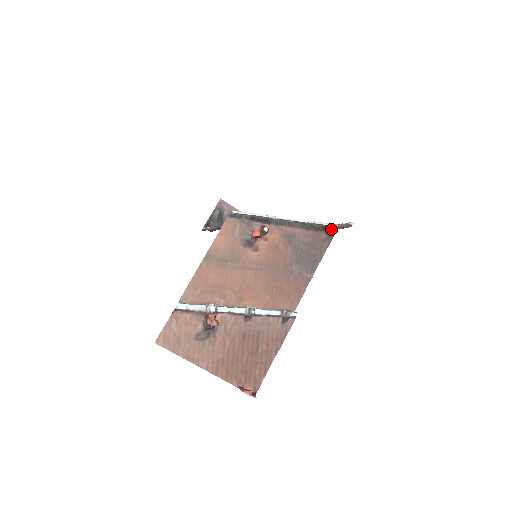
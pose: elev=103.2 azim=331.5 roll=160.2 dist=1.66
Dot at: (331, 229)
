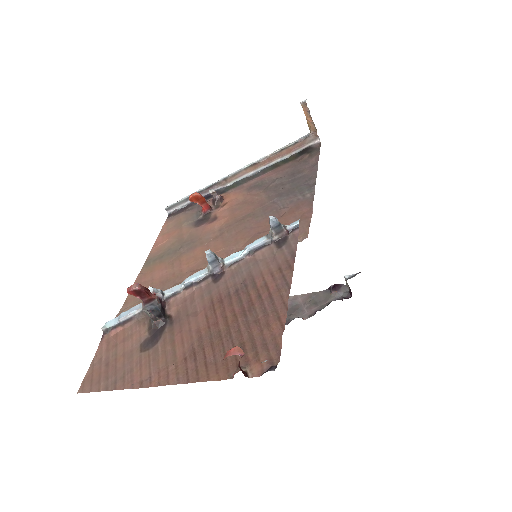
Dot at: (311, 147)
